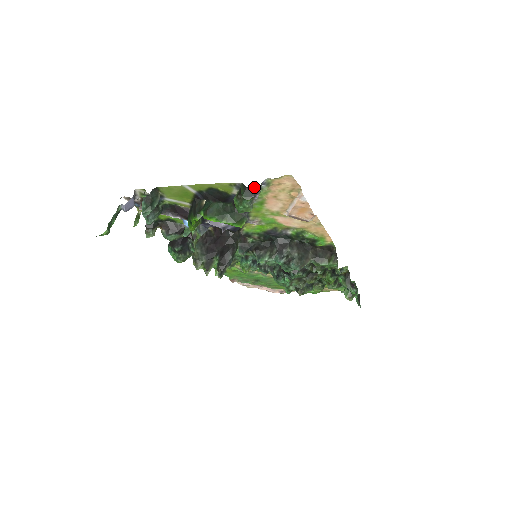
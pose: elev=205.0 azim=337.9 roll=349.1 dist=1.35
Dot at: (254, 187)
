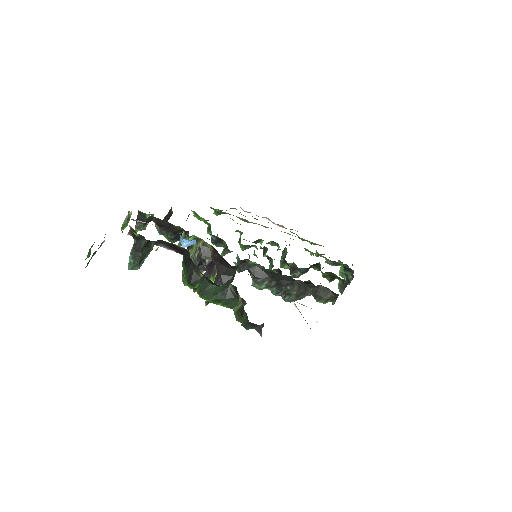
Dot at: occluded
